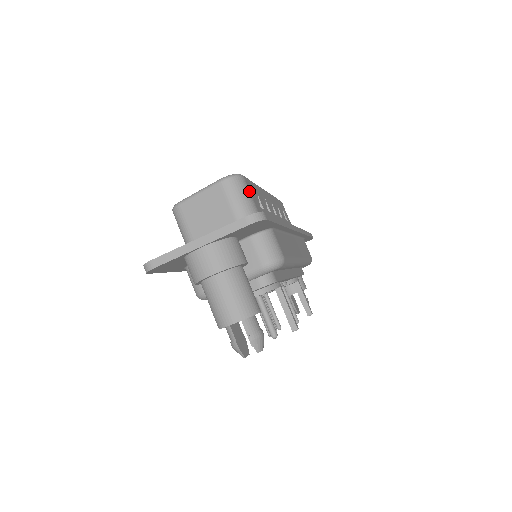
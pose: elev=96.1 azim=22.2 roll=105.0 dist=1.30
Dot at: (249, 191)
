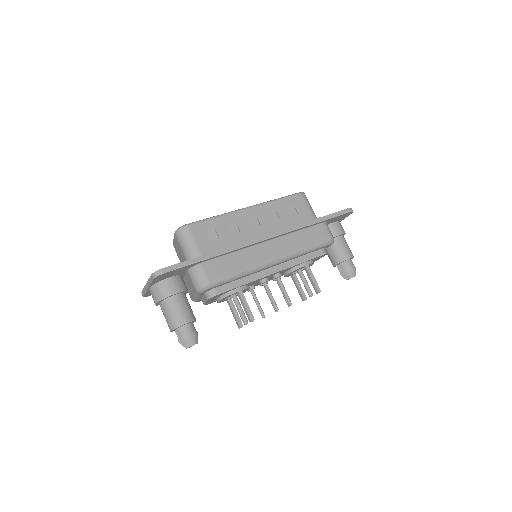
Dot at: (192, 236)
